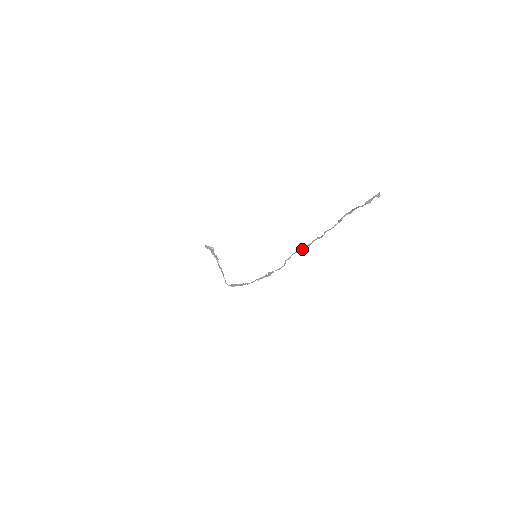
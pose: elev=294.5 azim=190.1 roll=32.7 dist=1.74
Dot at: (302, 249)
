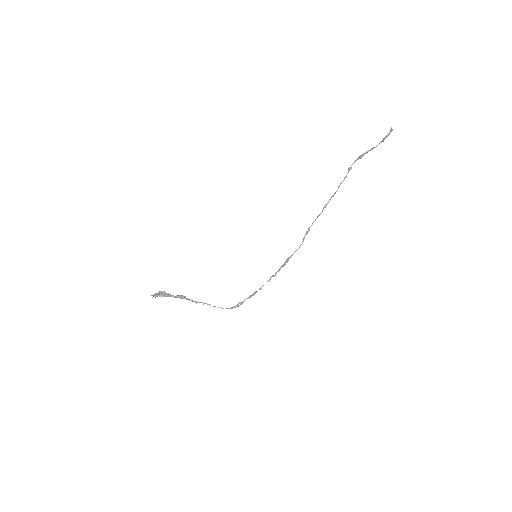
Dot at: occluded
